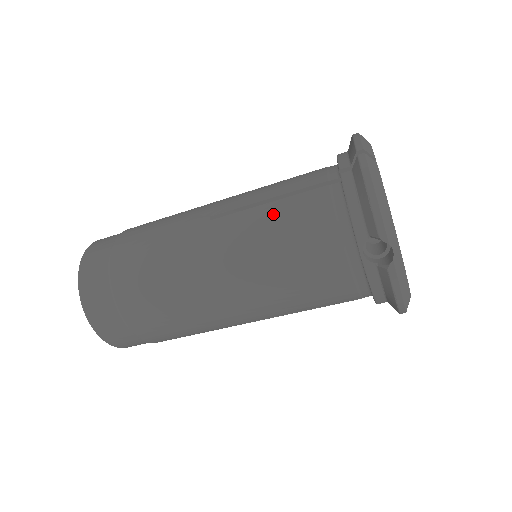
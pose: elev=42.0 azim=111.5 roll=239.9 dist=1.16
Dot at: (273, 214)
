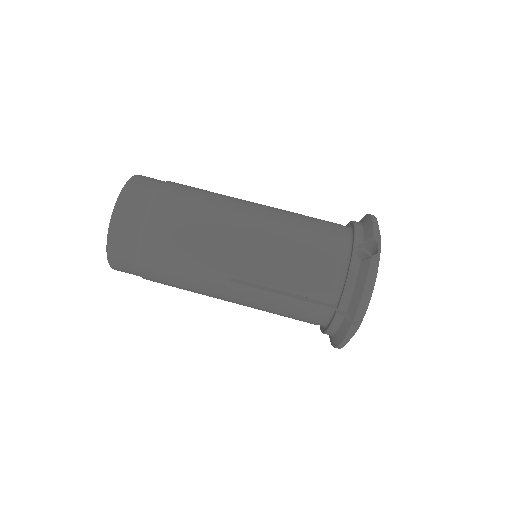
Dot at: (301, 215)
